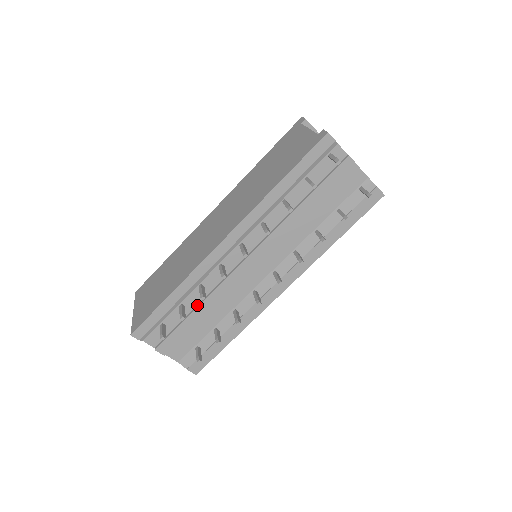
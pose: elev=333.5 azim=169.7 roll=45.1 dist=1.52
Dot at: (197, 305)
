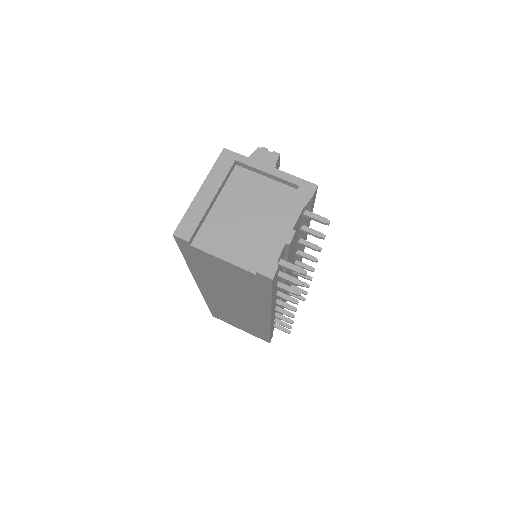
Dot at: occluded
